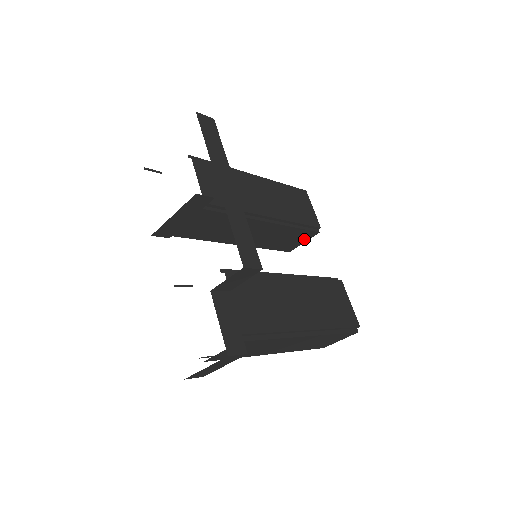
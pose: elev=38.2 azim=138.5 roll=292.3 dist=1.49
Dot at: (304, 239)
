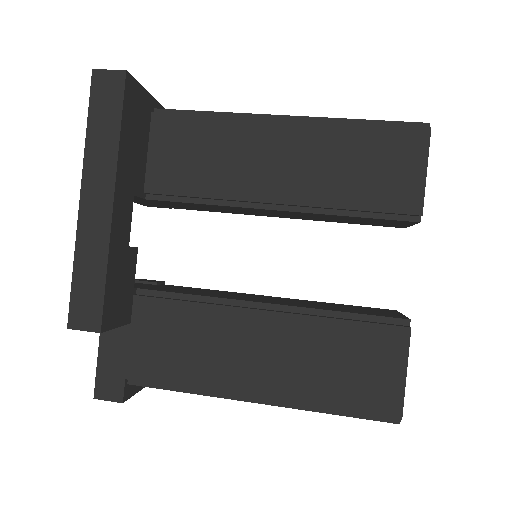
Dot at: (402, 223)
